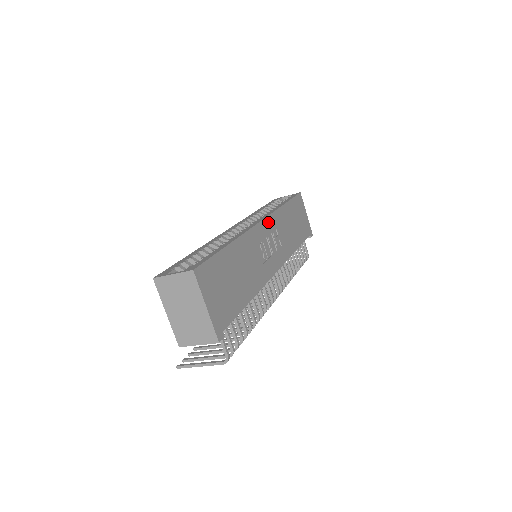
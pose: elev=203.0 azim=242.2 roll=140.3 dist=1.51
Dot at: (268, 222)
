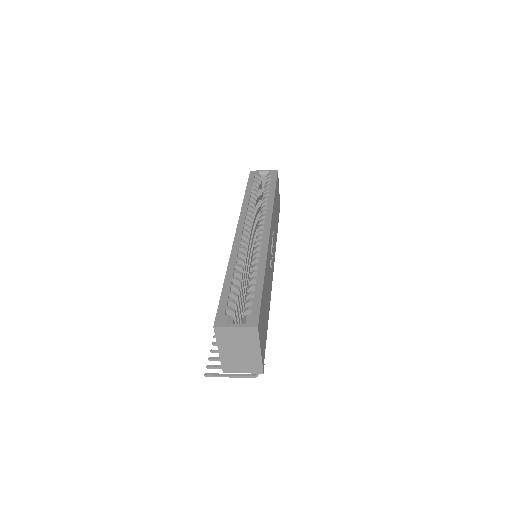
Dot at: (271, 227)
